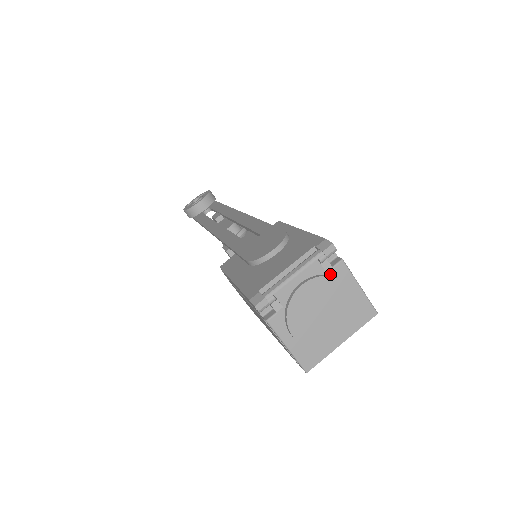
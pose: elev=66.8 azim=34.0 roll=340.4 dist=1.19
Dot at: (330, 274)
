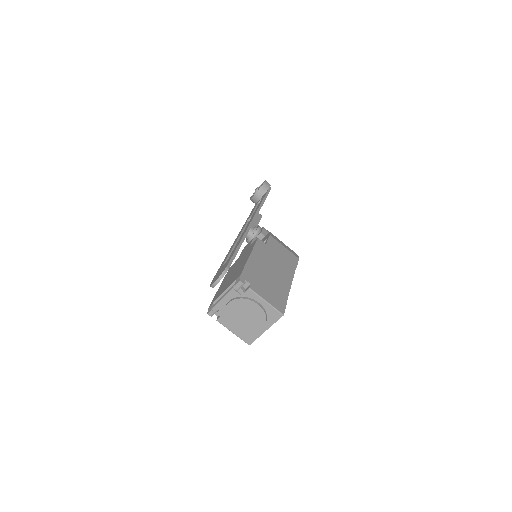
Dot at: (244, 296)
